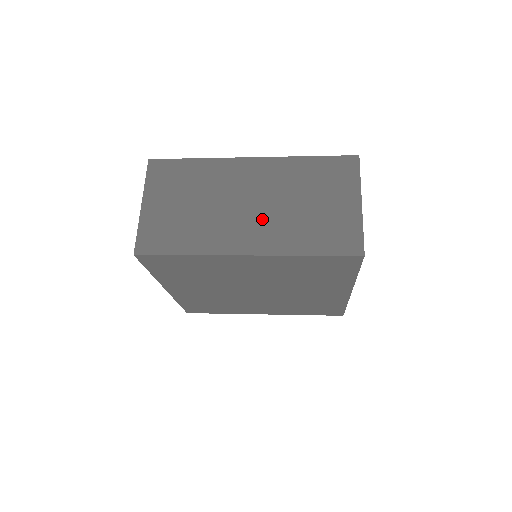
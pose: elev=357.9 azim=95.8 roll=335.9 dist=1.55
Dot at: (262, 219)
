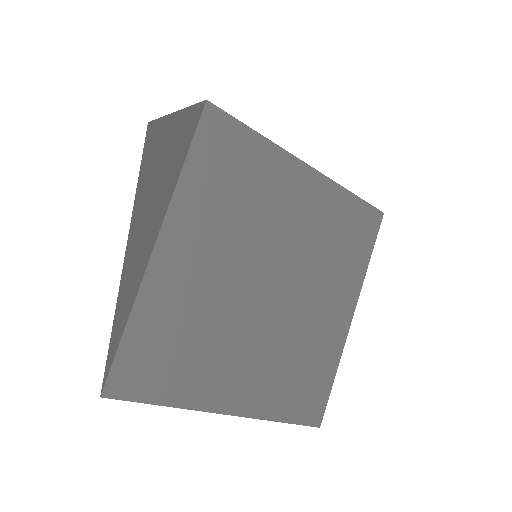
Dot at: occluded
